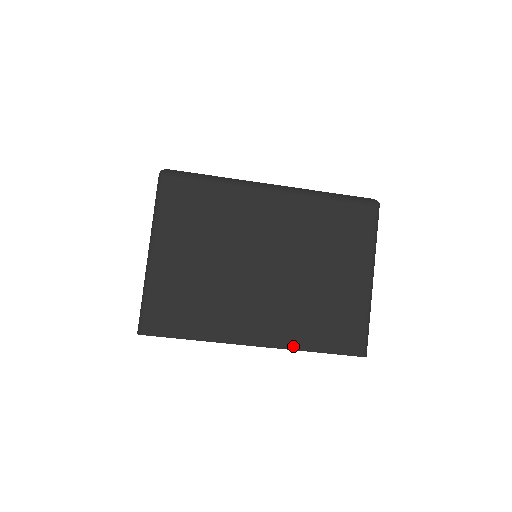
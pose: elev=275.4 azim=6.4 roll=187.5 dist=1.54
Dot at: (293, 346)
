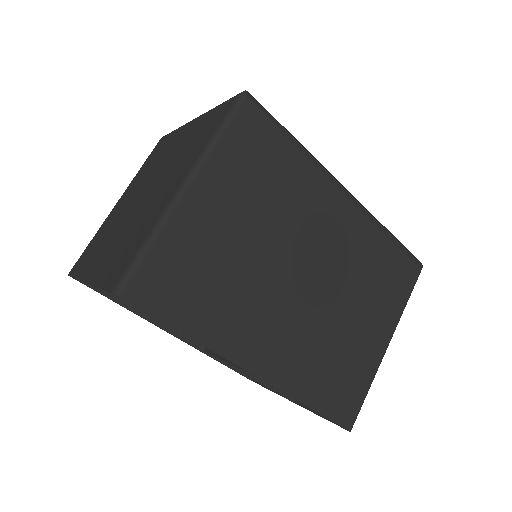
Dot at: (291, 391)
